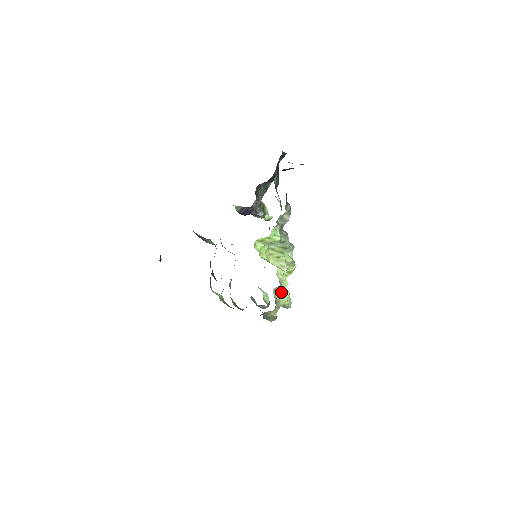
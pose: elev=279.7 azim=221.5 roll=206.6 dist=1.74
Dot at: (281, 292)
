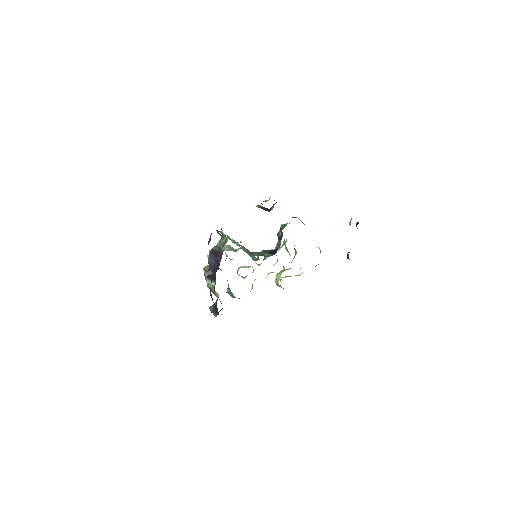
Dot at: occluded
